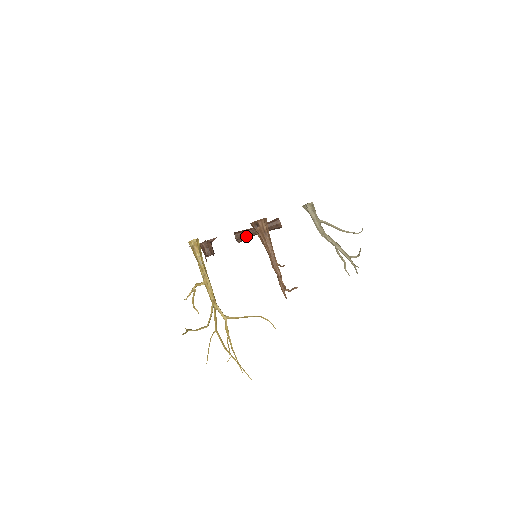
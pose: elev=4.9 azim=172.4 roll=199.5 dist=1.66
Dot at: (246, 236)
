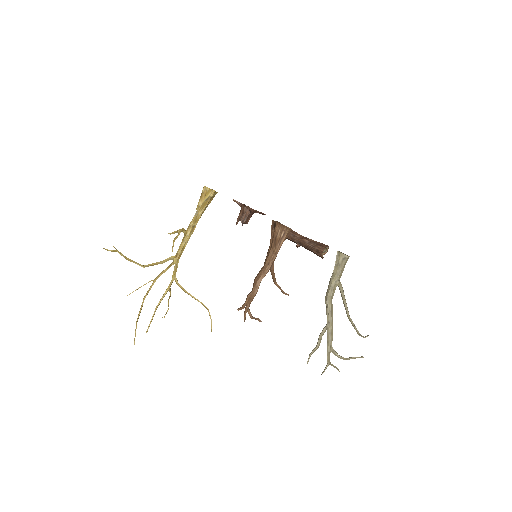
Dot at: occluded
